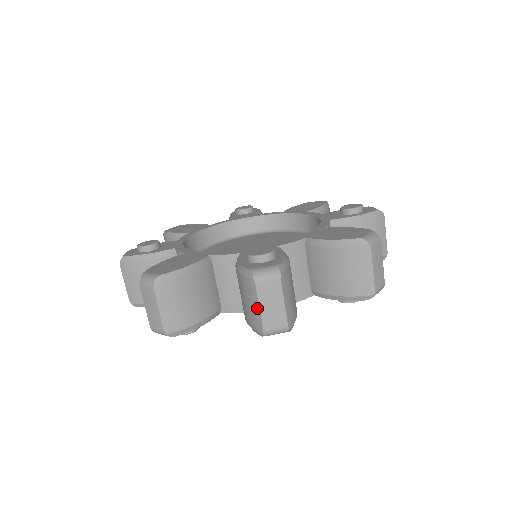
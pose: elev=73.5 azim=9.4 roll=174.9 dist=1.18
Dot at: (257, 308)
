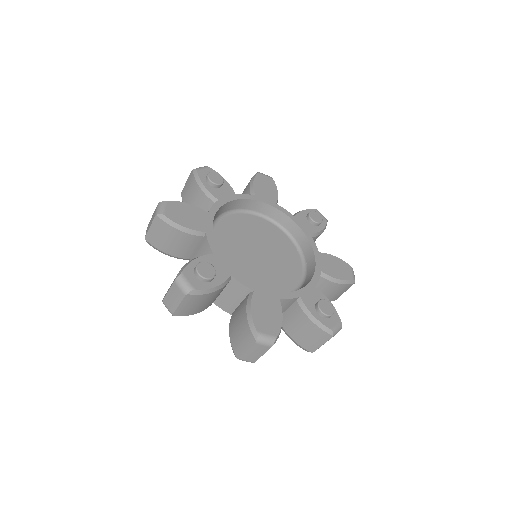
Dot at: (168, 290)
